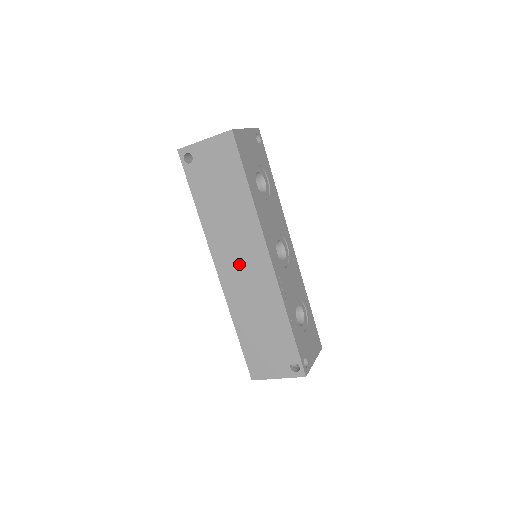
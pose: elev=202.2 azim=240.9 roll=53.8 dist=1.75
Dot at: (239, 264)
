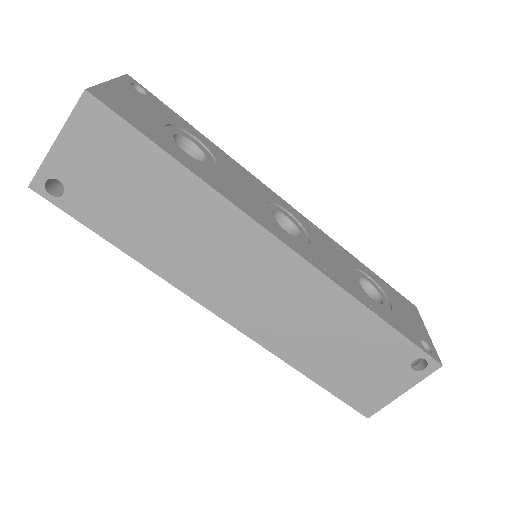
Dot at: (245, 286)
